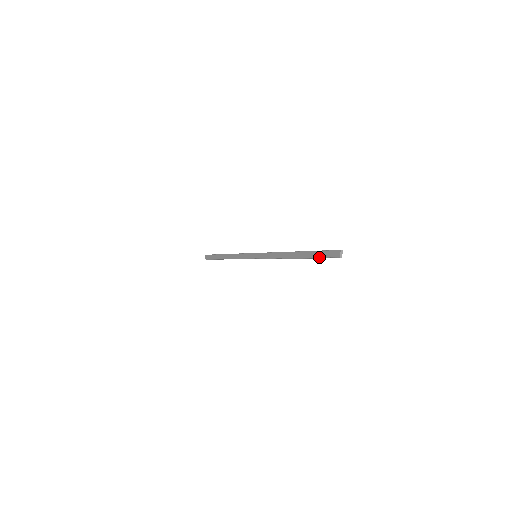
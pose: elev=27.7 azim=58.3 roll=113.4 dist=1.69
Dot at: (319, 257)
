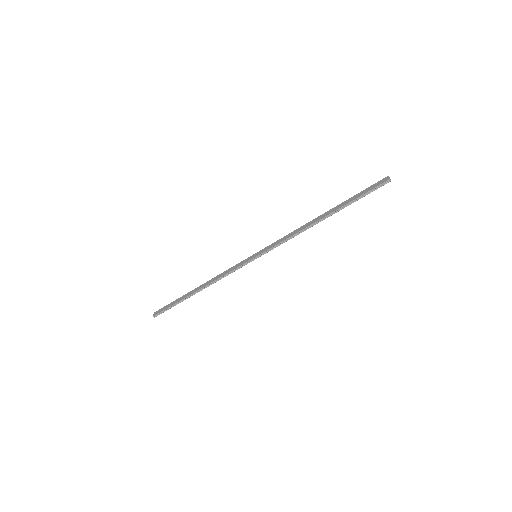
Dot at: (361, 195)
